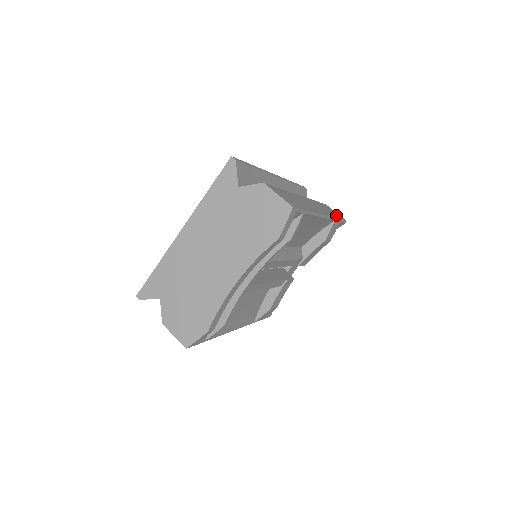
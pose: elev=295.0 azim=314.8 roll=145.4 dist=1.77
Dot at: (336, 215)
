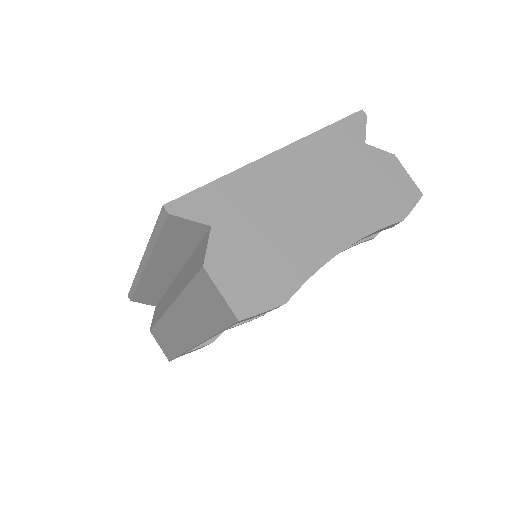
Dot at: occluded
